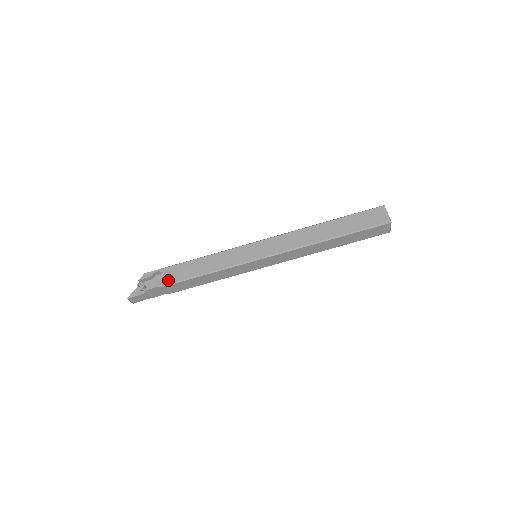
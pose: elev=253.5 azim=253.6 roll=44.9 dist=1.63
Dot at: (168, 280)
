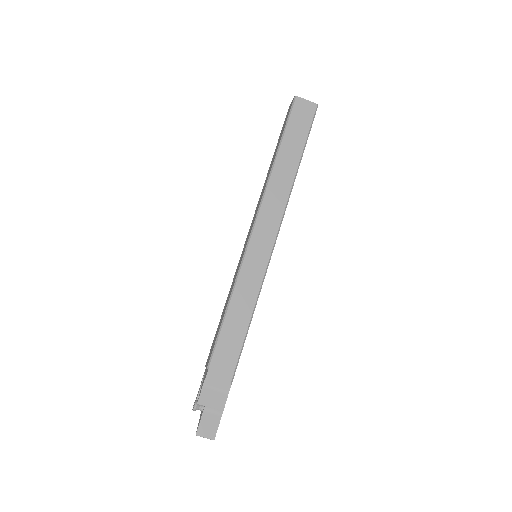
Dot at: (207, 366)
